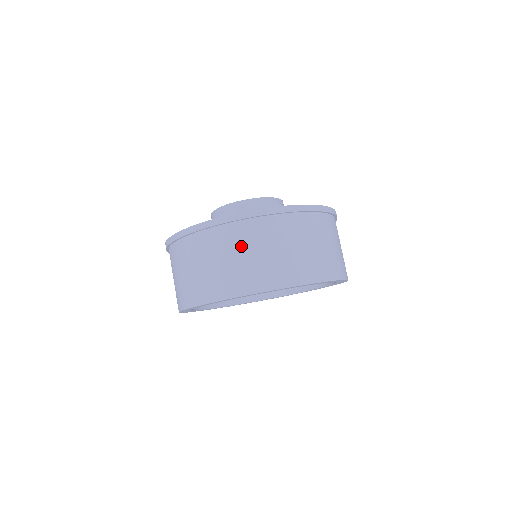
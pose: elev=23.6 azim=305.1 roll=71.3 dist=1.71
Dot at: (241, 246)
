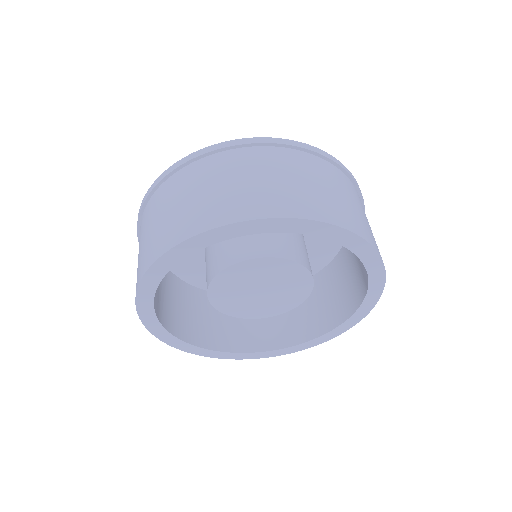
Dot at: (297, 171)
